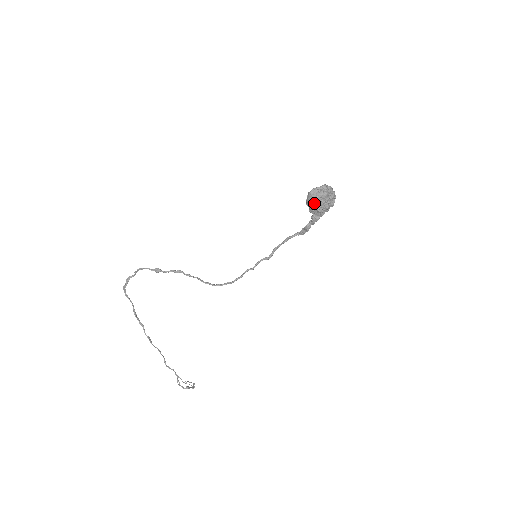
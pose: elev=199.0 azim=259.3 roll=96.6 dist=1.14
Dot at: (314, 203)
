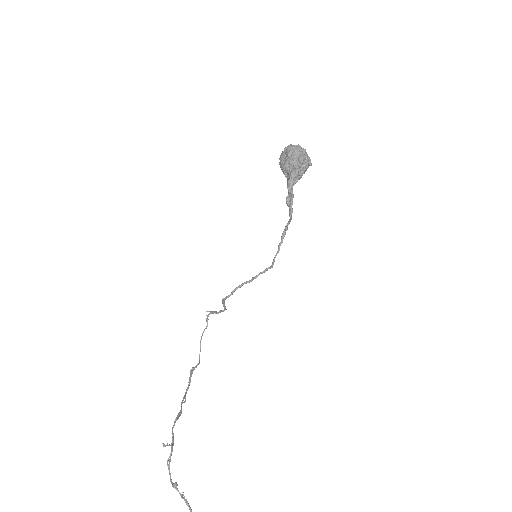
Dot at: (281, 162)
